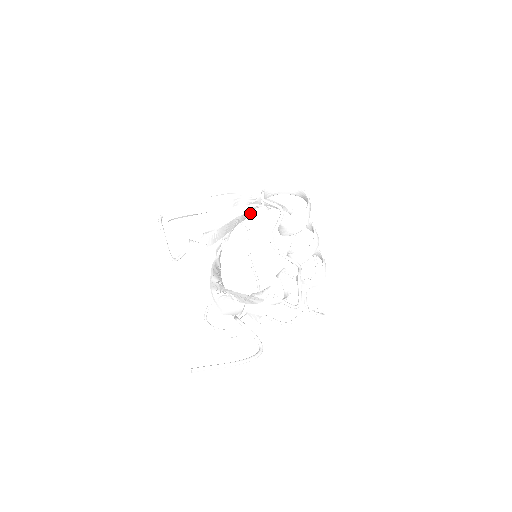
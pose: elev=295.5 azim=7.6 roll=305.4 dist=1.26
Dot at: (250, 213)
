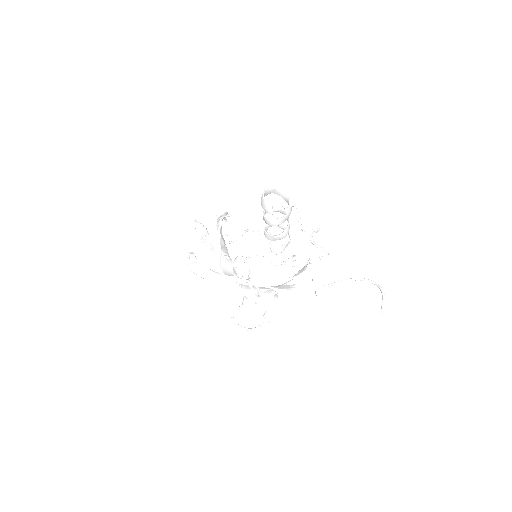
Dot at: occluded
